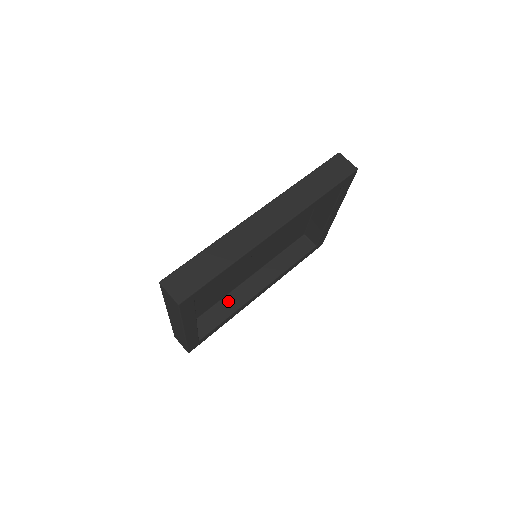
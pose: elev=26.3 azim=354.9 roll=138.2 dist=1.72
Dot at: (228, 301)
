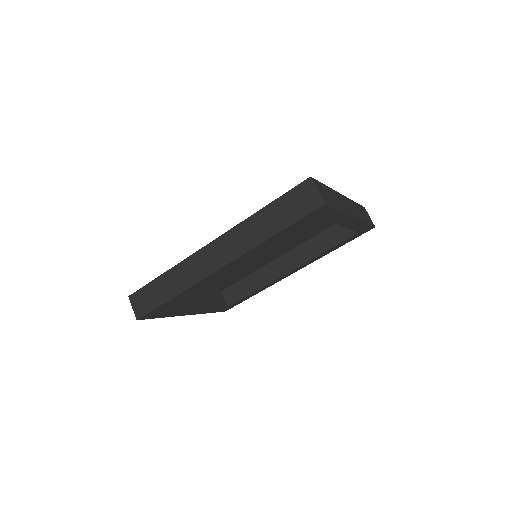
Dot at: (257, 276)
